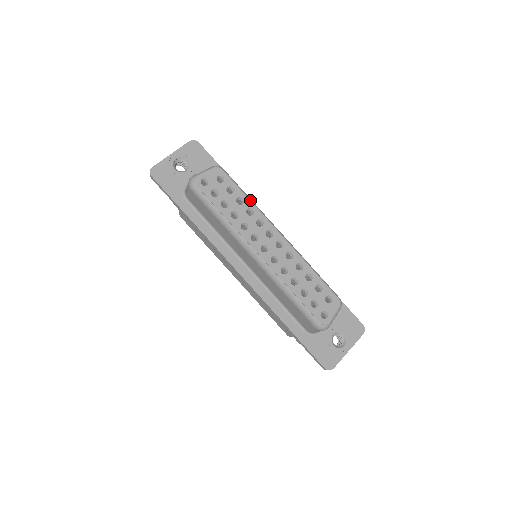
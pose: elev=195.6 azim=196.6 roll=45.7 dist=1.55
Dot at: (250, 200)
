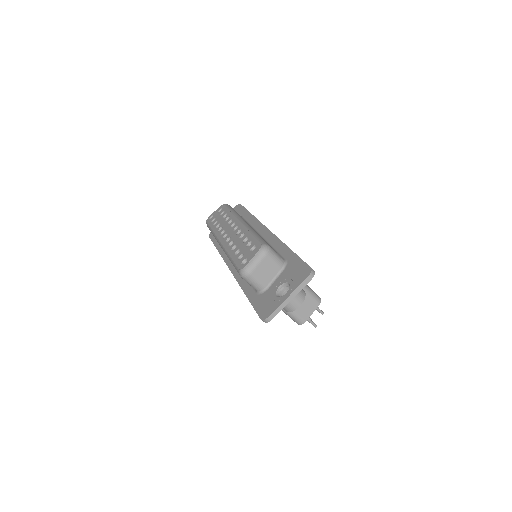
Dot at: (232, 212)
